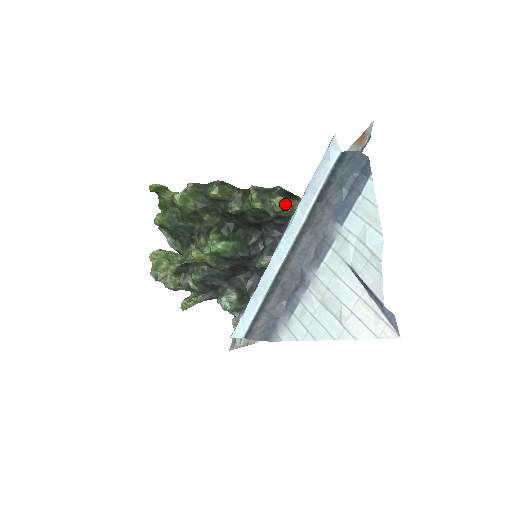
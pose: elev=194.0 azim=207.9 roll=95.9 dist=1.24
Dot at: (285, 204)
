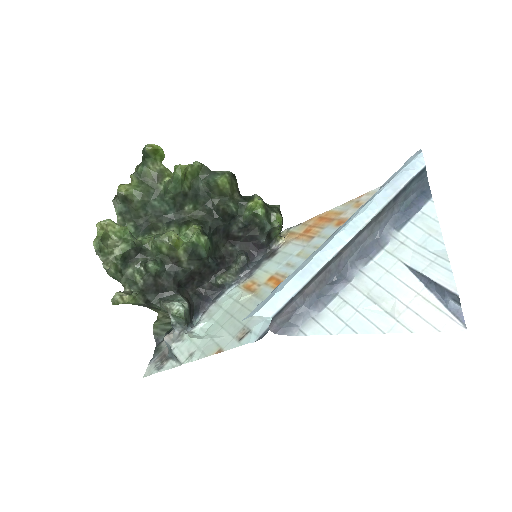
Dot at: (280, 224)
